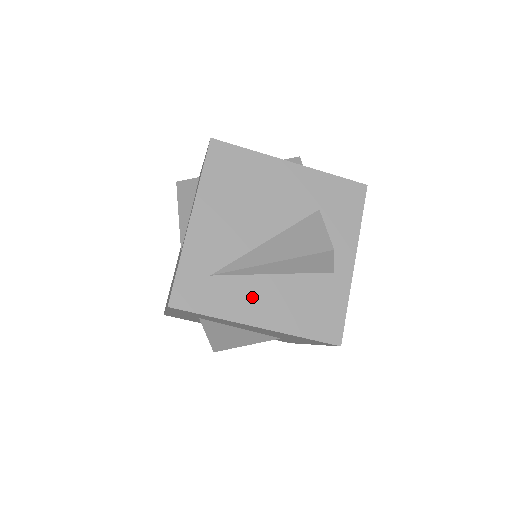
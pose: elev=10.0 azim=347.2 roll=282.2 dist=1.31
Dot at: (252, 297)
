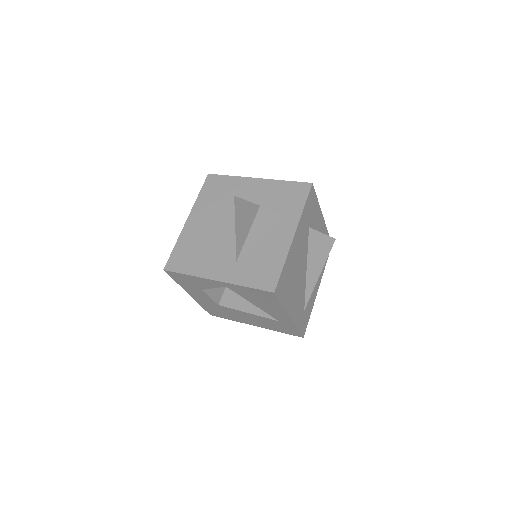
Dot at: occluded
